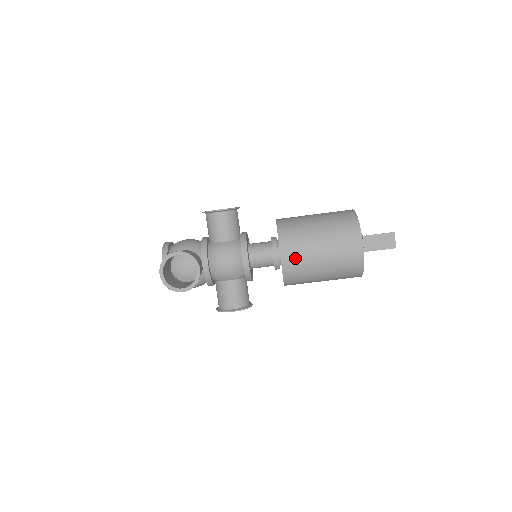
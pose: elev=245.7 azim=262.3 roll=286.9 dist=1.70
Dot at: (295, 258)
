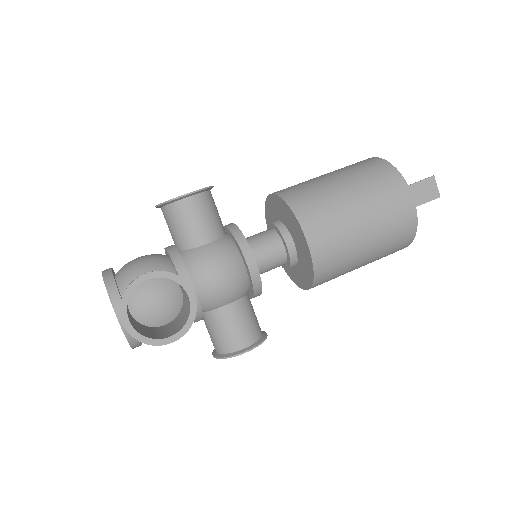
Dot at: (328, 240)
